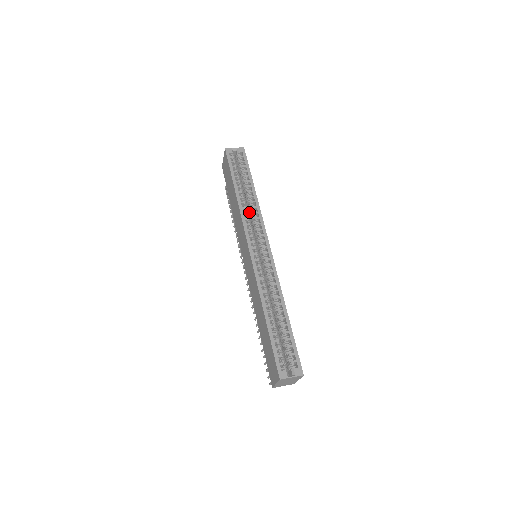
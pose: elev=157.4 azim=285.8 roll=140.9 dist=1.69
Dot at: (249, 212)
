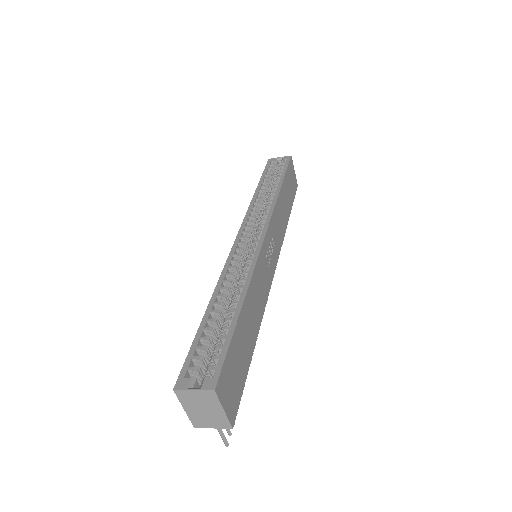
Dot at: occluded
